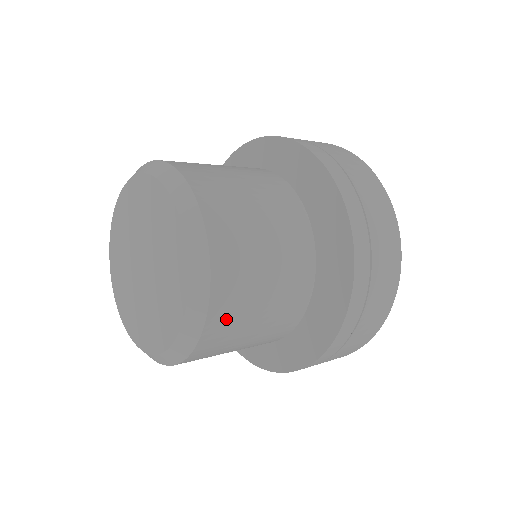
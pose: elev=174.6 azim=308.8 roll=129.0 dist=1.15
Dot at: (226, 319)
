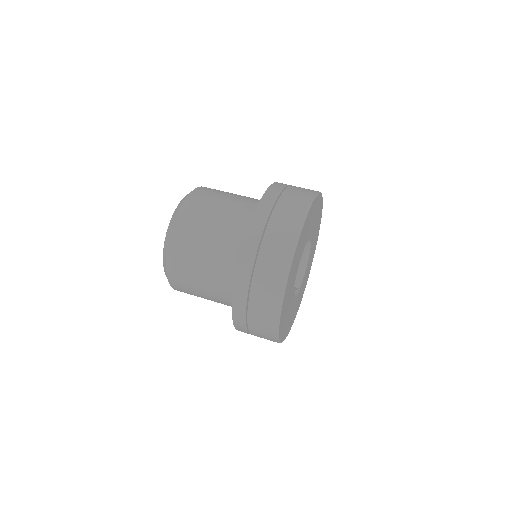
Dot at: occluded
